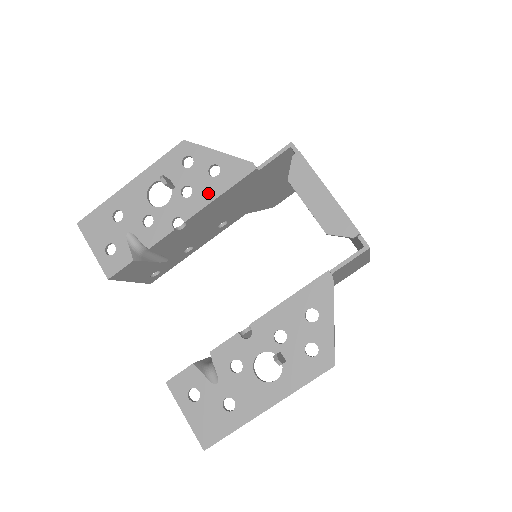
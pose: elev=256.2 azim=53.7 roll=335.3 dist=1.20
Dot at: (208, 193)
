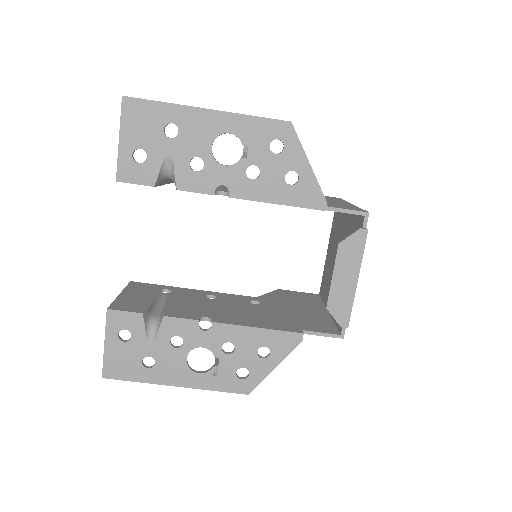
Dot at: (270, 192)
